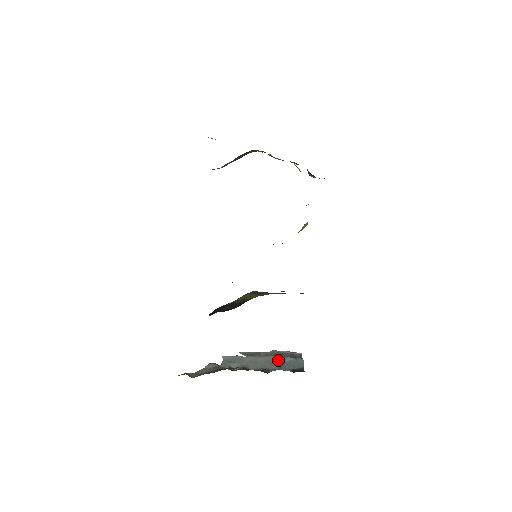
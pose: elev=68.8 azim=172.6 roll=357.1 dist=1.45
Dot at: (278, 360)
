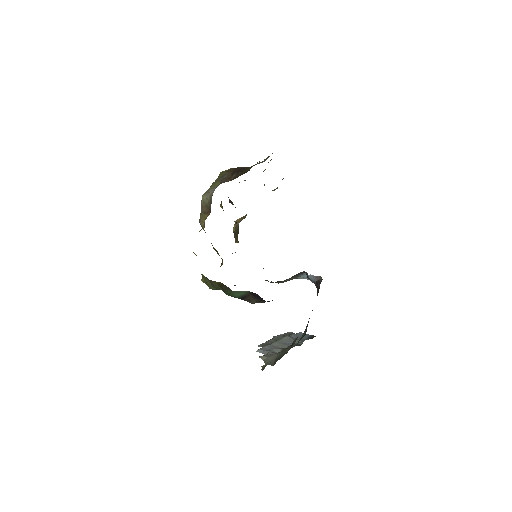
Dot at: (292, 337)
